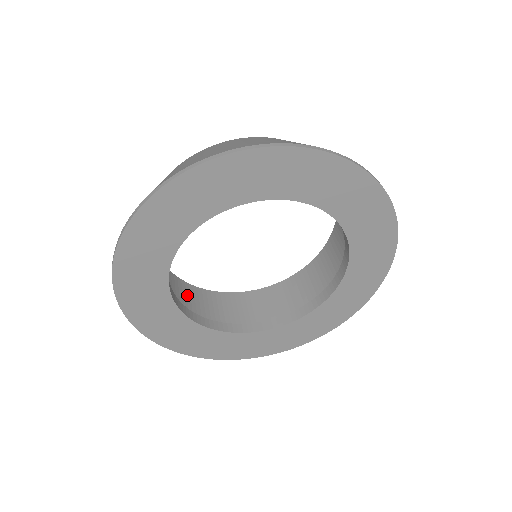
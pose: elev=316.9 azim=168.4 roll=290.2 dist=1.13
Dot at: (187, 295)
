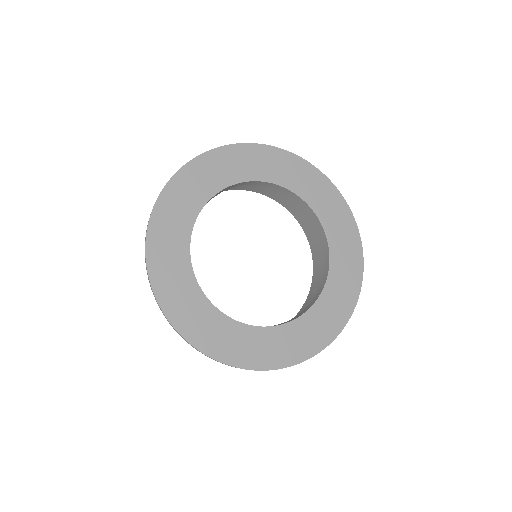
Dot at: occluded
